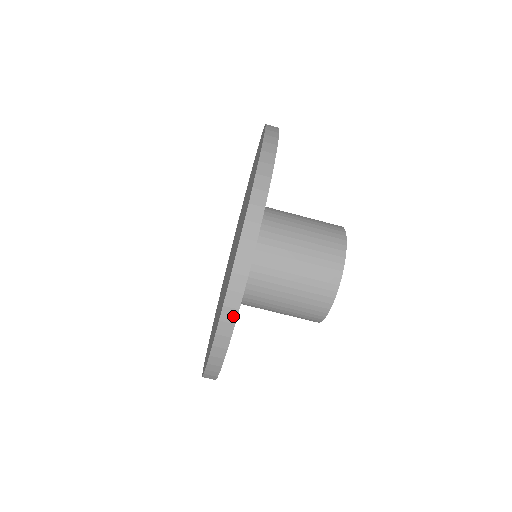
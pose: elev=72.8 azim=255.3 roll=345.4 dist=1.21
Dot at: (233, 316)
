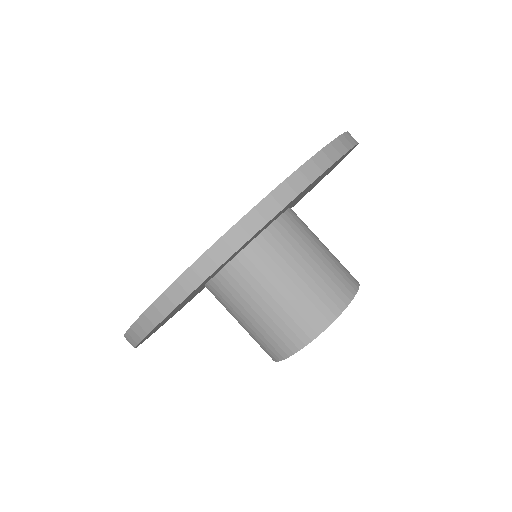
Dot at: (342, 150)
